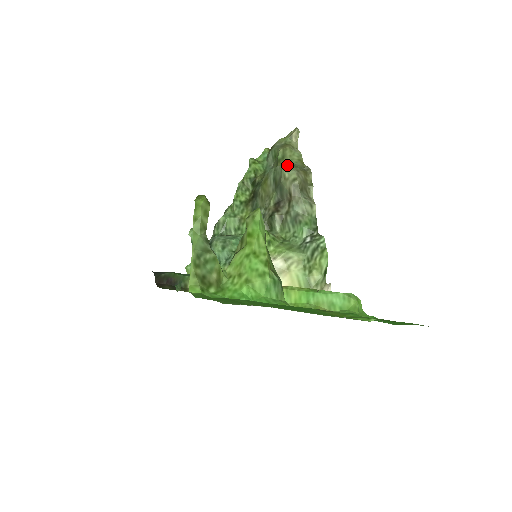
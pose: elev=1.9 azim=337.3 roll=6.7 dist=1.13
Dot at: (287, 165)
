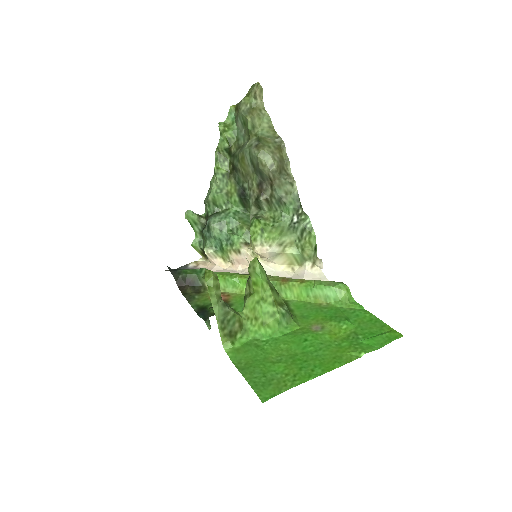
Dot at: (261, 149)
